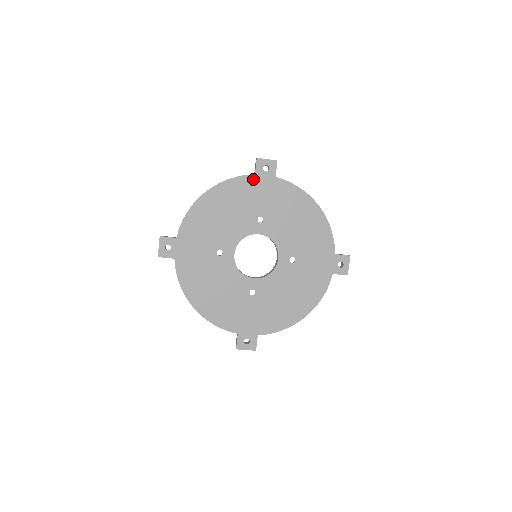
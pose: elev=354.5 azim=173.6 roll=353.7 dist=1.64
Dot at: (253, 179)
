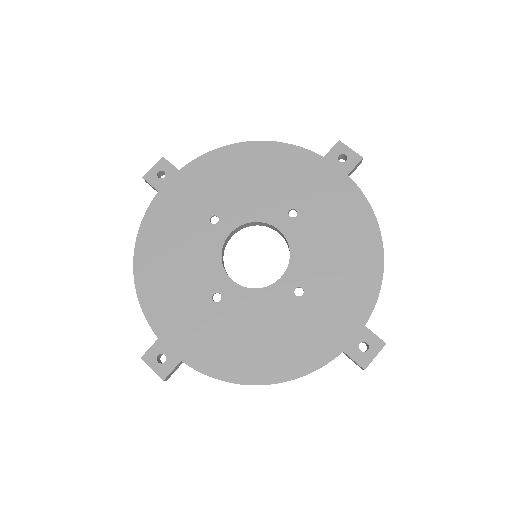
Dot at: (317, 161)
